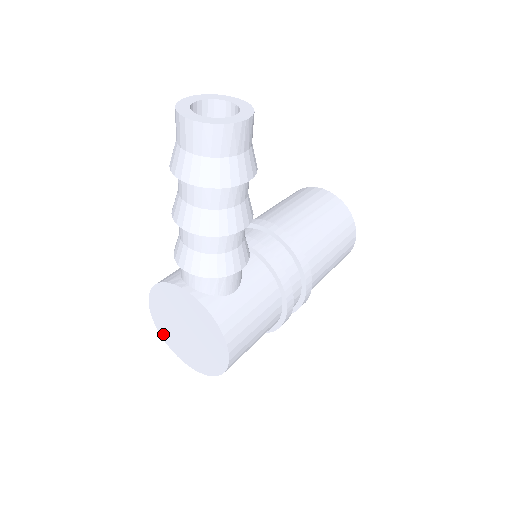
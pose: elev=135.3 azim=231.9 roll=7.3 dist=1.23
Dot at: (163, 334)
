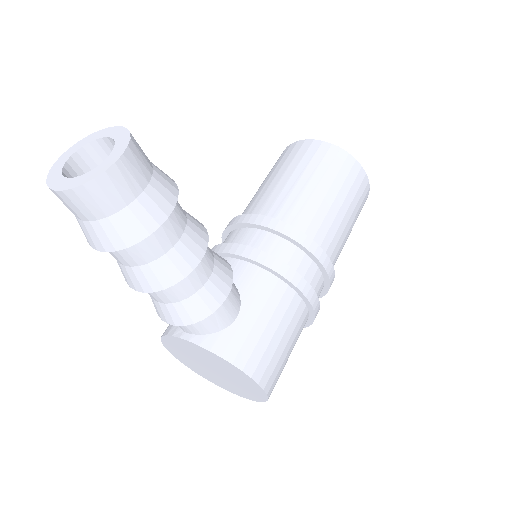
Dot at: (200, 374)
